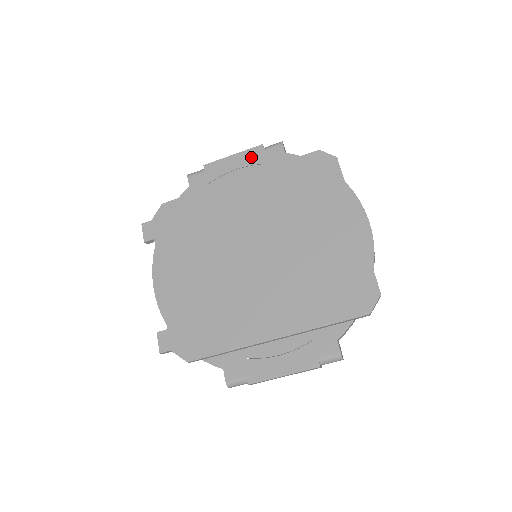
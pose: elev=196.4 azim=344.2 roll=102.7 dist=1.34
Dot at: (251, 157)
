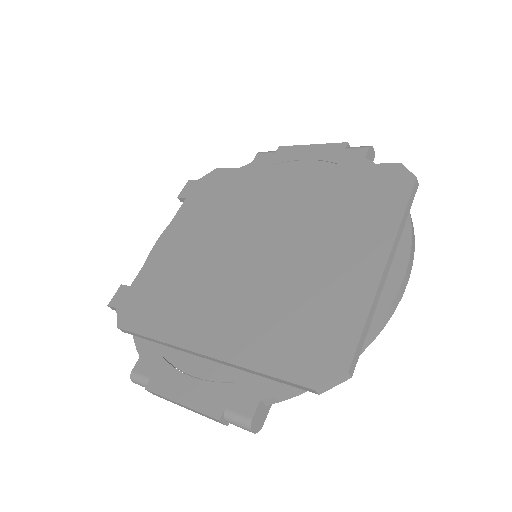
Dot at: (327, 152)
